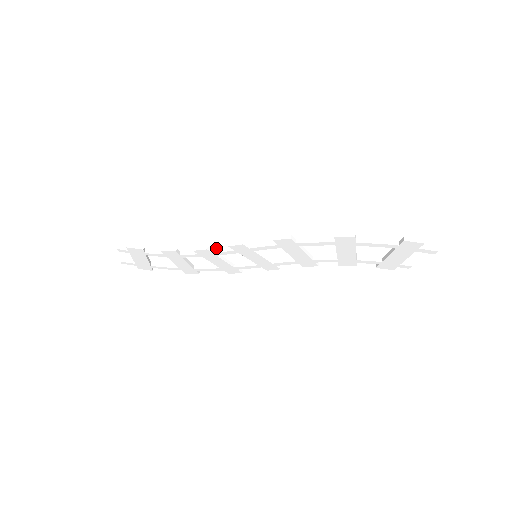
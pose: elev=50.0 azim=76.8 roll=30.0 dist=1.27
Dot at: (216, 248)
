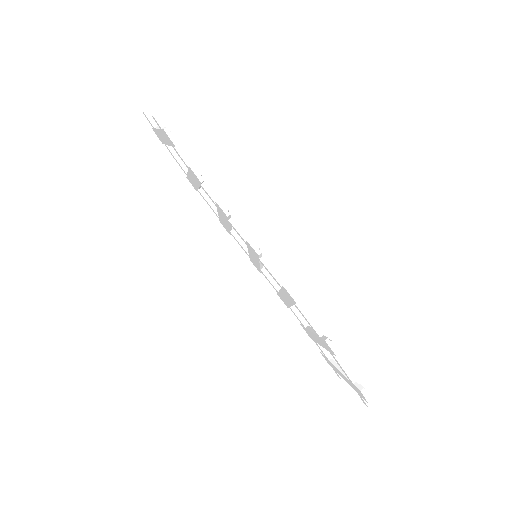
Dot at: (235, 219)
